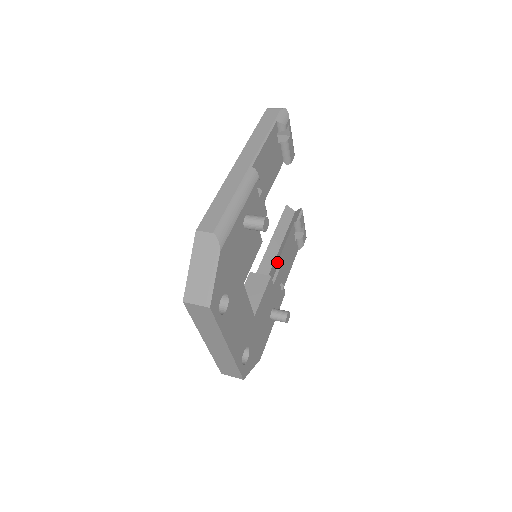
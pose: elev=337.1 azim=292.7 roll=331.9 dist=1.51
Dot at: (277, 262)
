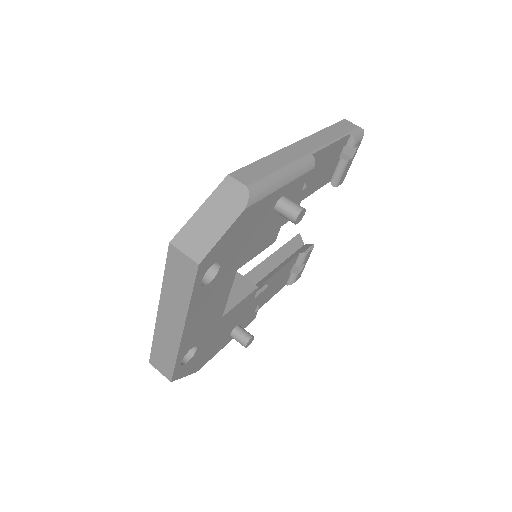
Dot at: (267, 280)
